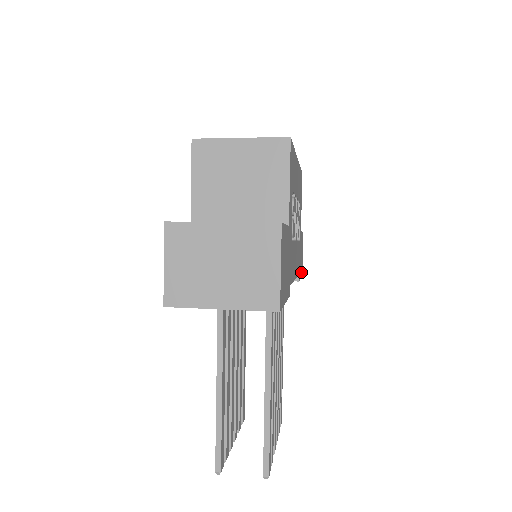
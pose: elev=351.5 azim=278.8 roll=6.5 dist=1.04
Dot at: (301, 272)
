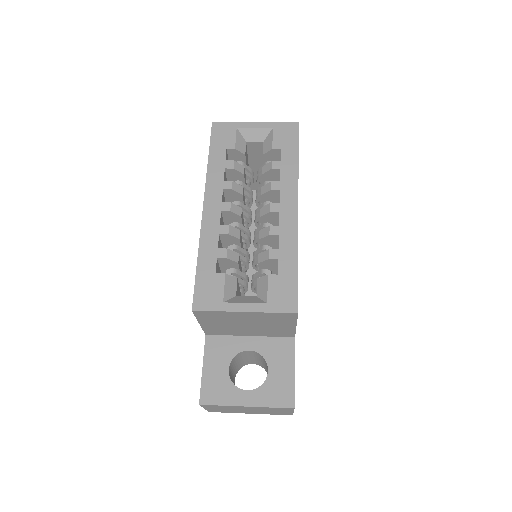
Dot at: occluded
